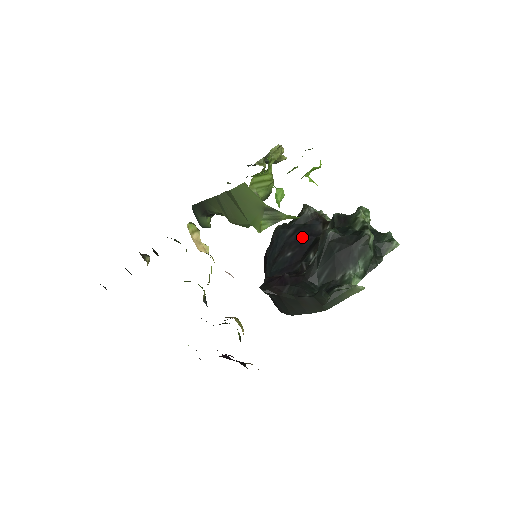
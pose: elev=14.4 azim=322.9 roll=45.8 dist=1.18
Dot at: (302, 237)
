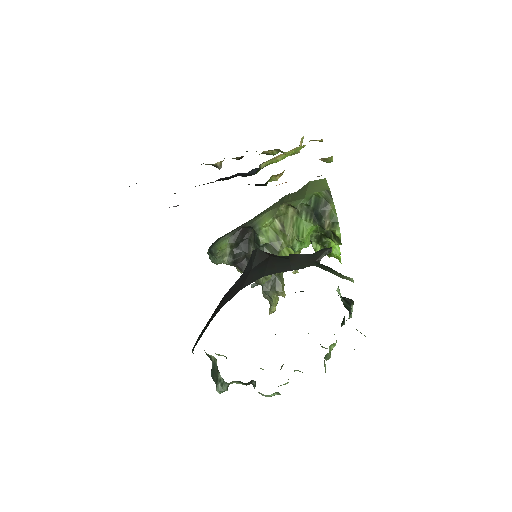
Dot at: occluded
